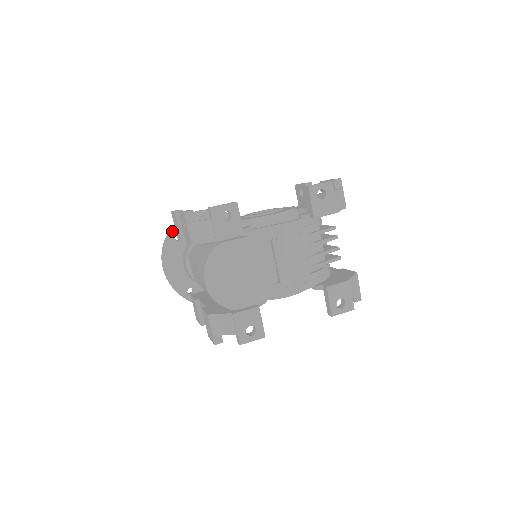
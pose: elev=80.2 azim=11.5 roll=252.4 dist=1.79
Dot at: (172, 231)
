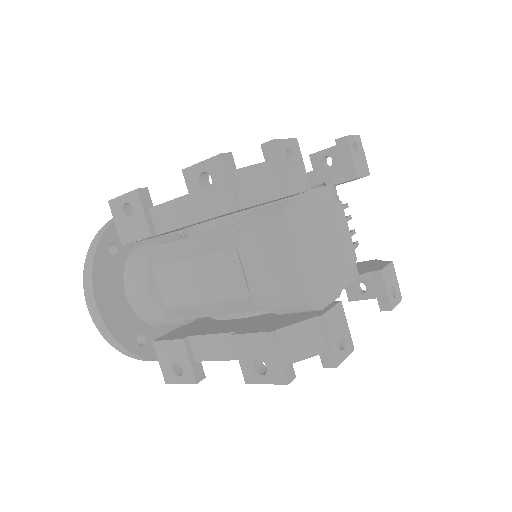
Dot at: (102, 239)
